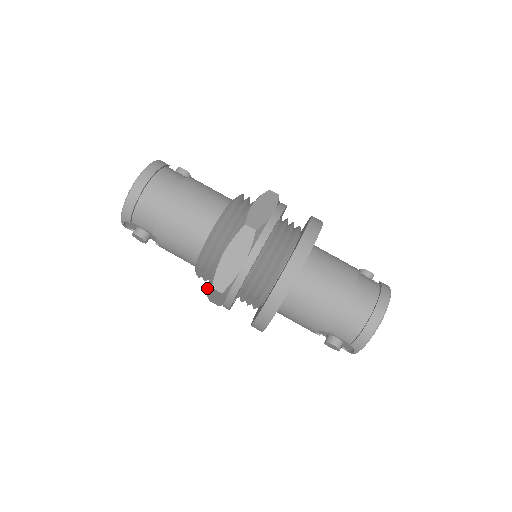
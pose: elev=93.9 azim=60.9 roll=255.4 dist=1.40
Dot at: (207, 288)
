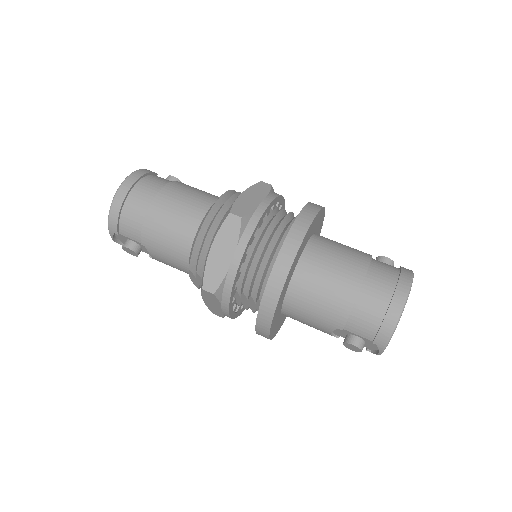
Dot at: (201, 293)
